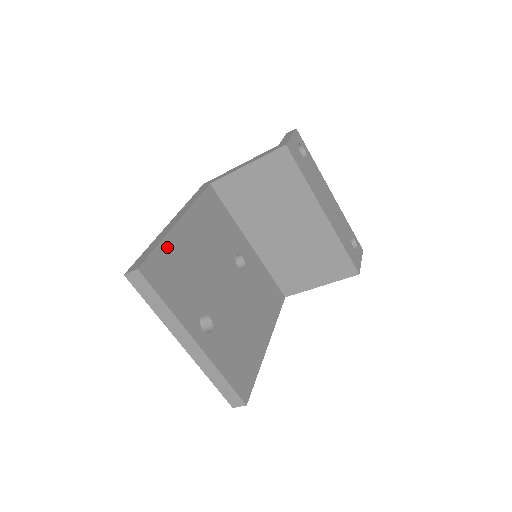
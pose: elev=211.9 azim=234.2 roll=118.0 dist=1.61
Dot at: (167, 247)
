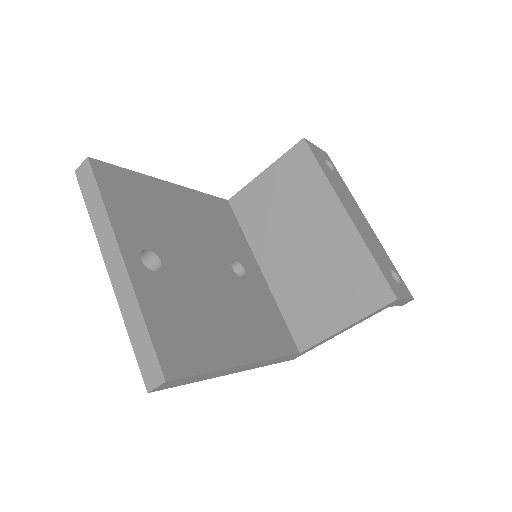
Dot at: (140, 180)
